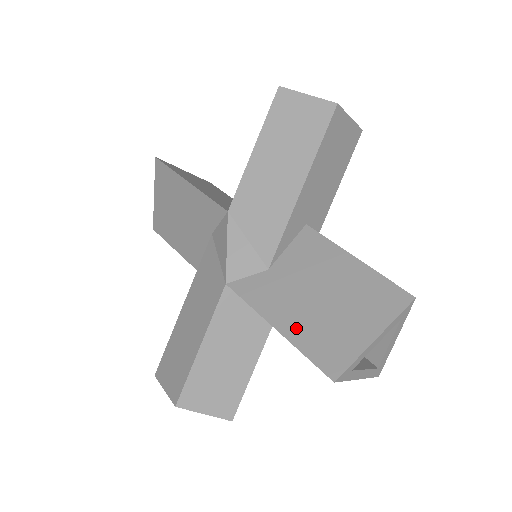
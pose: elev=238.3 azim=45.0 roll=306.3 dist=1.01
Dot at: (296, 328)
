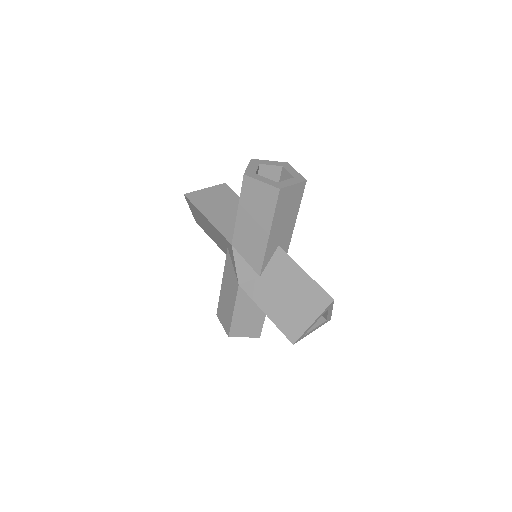
Dot at: (275, 314)
